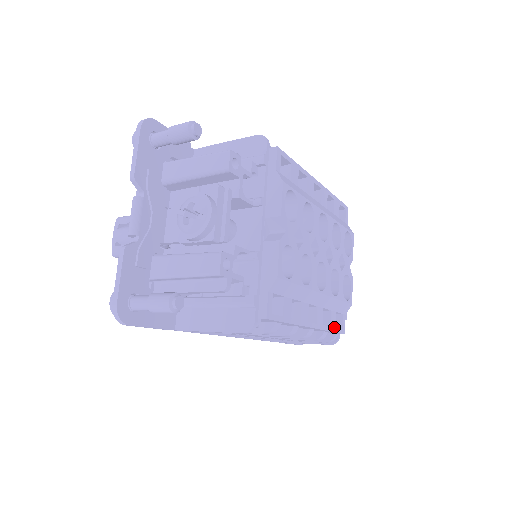
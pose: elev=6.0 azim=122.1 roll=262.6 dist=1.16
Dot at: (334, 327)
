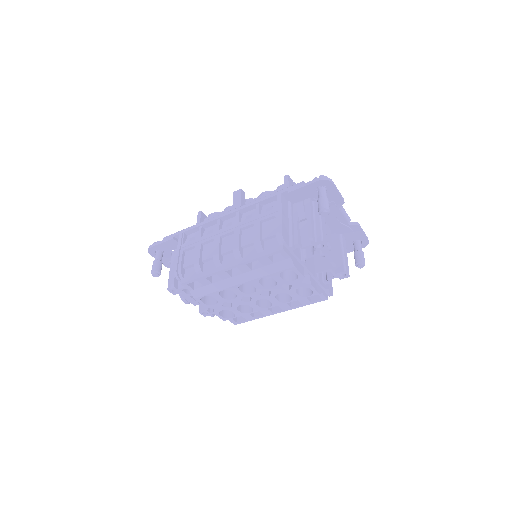
Dot at: (308, 303)
